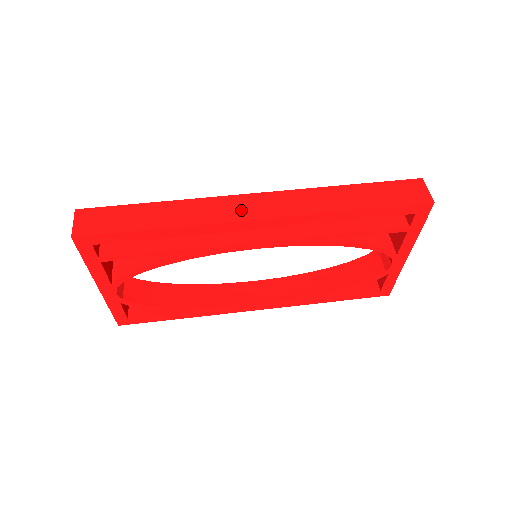
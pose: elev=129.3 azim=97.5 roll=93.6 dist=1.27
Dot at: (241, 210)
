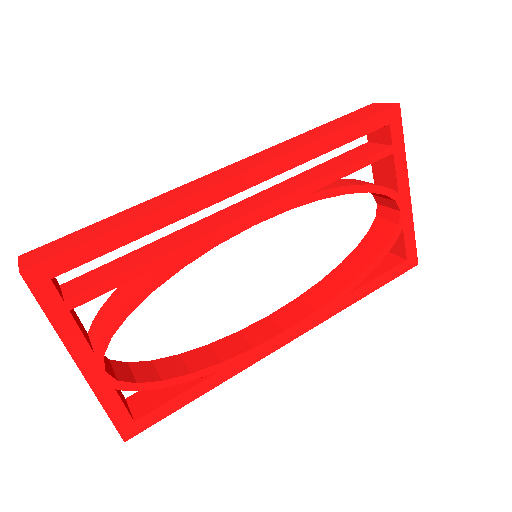
Dot at: (215, 179)
